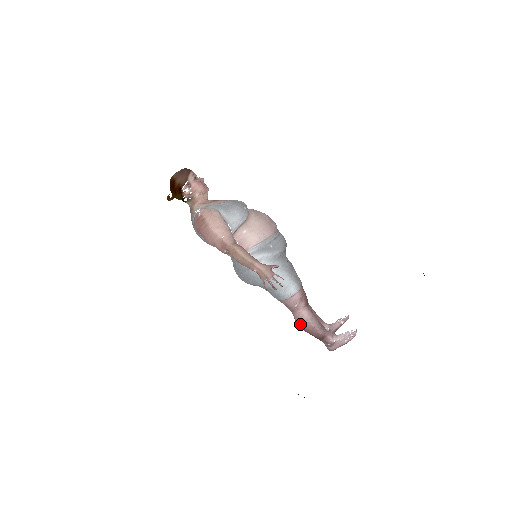
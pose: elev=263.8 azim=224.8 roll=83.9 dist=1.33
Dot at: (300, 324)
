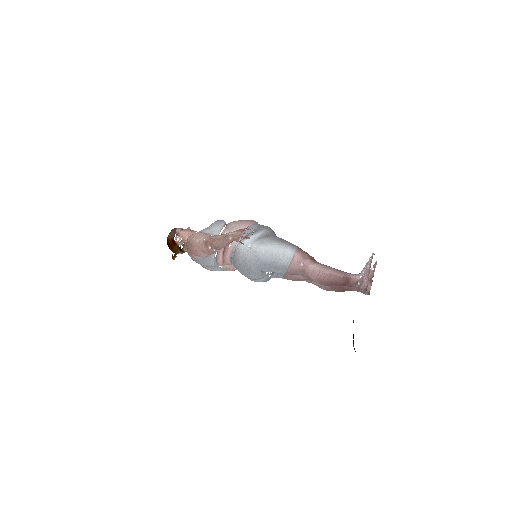
Dot at: (317, 279)
